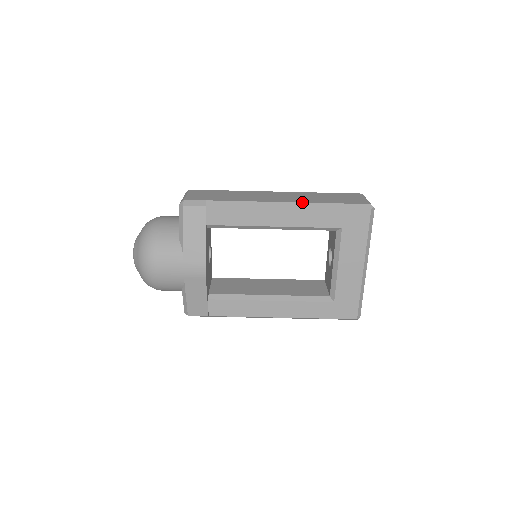
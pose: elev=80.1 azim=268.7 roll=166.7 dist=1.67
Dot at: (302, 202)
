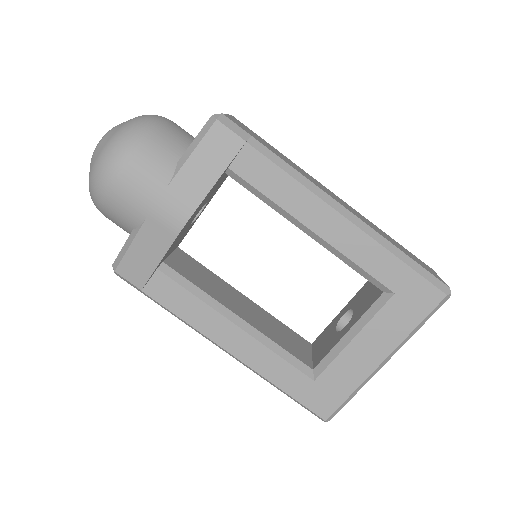
Dot at: occluded
